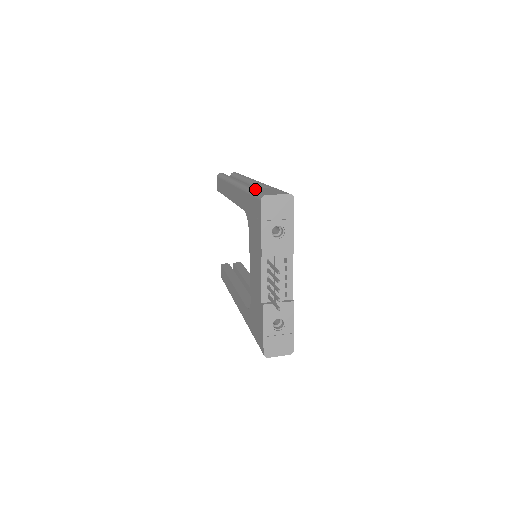
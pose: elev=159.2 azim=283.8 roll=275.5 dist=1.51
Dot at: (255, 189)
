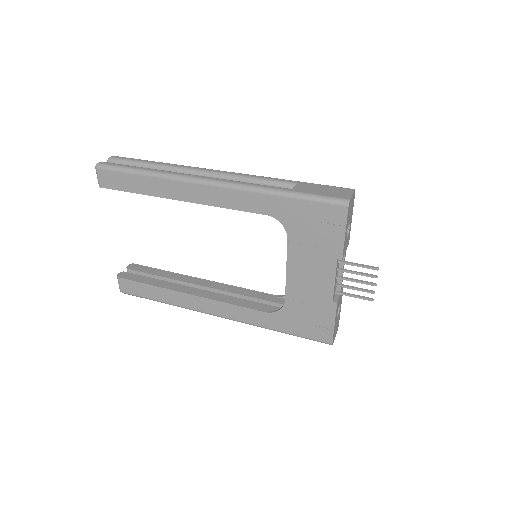
Dot at: (299, 191)
